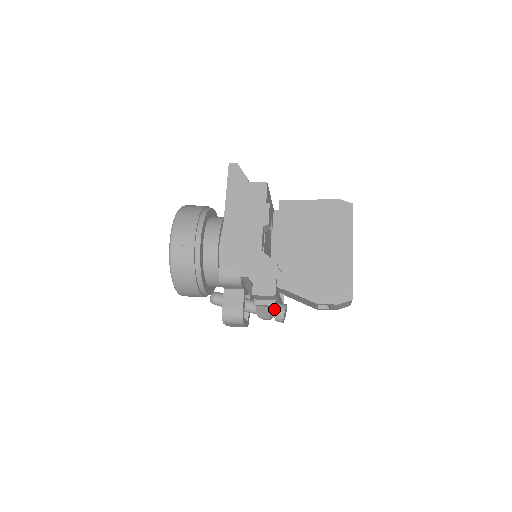
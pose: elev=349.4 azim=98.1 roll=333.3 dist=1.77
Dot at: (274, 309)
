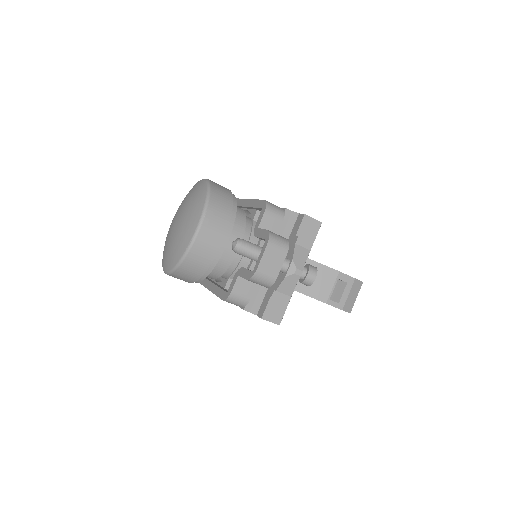
Dot at: occluded
